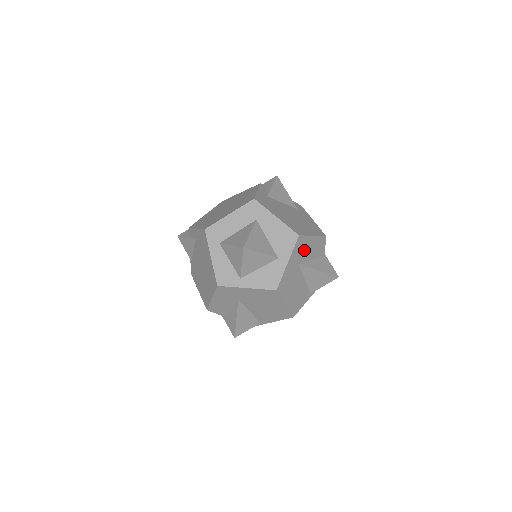
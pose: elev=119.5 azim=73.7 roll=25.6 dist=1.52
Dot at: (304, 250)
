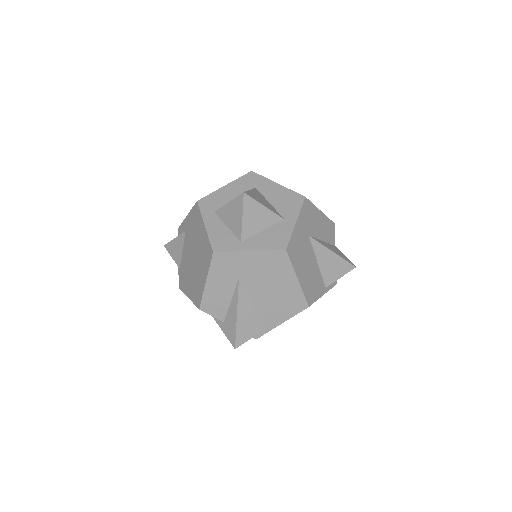
Dot at: (312, 221)
